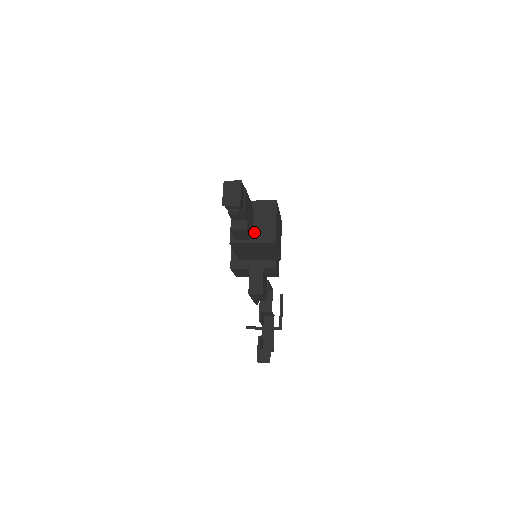
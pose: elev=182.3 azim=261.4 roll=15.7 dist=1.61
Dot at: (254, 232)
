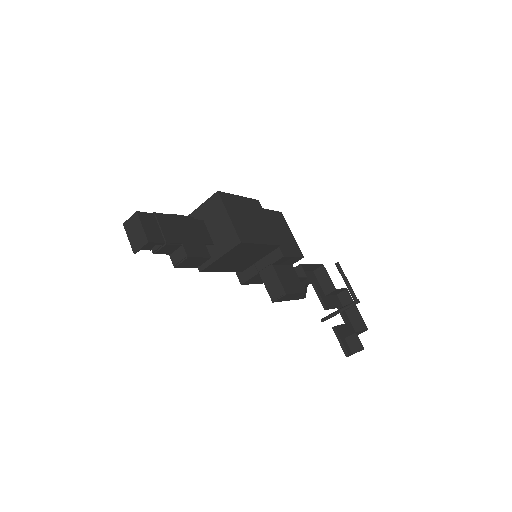
Dot at: (215, 244)
